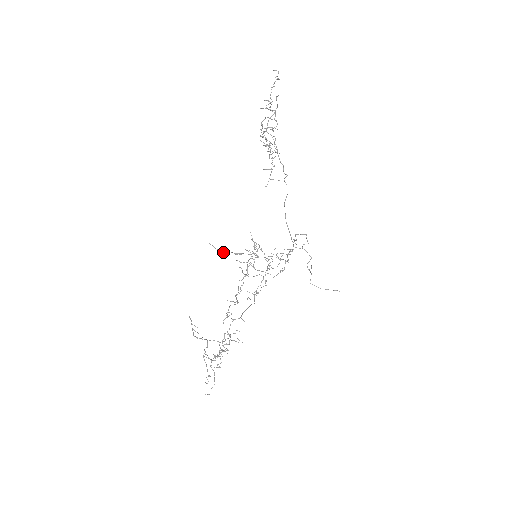
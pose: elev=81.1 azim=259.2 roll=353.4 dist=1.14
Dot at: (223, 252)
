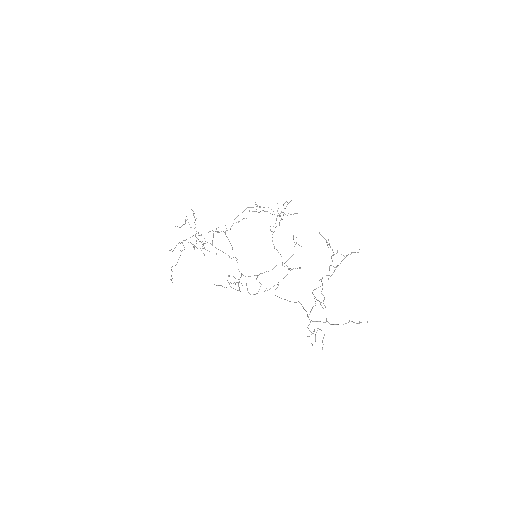
Dot at: occluded
